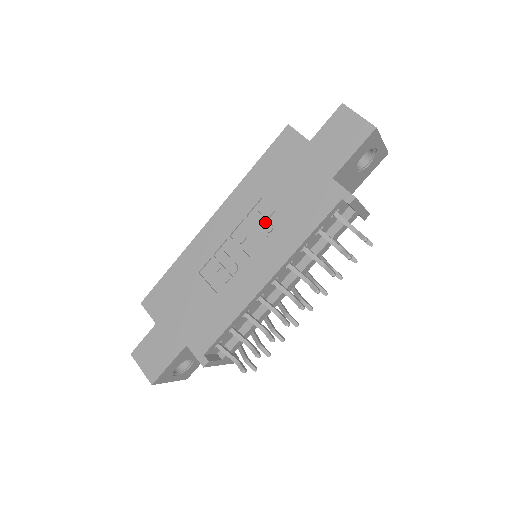
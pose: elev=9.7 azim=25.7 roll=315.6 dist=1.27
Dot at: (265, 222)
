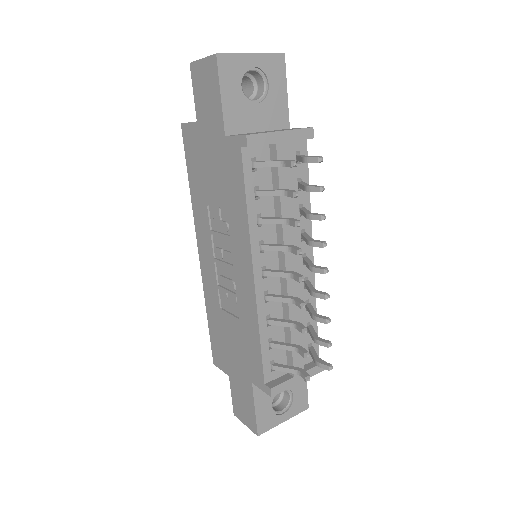
Dot at: (220, 224)
